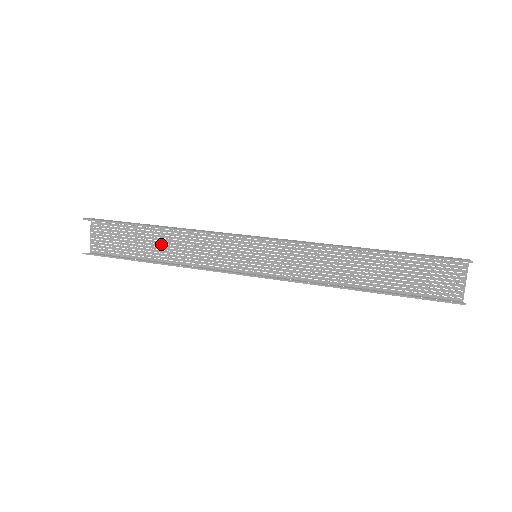
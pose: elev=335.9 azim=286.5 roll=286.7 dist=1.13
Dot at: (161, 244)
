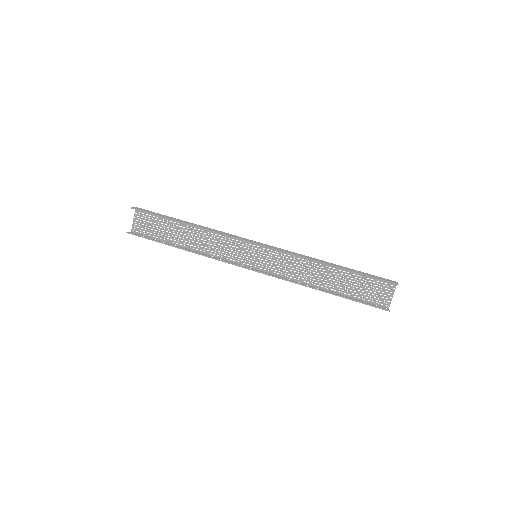
Dot at: (187, 235)
